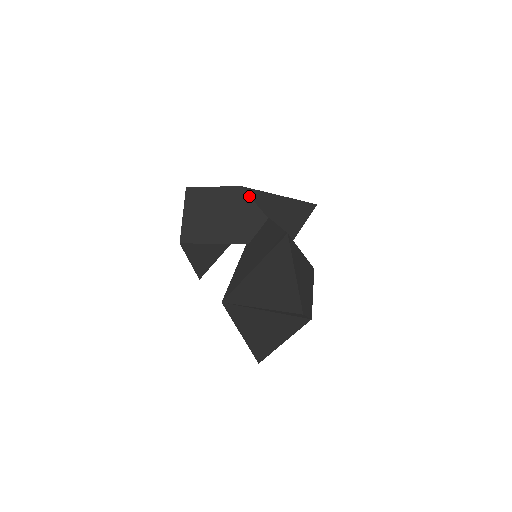
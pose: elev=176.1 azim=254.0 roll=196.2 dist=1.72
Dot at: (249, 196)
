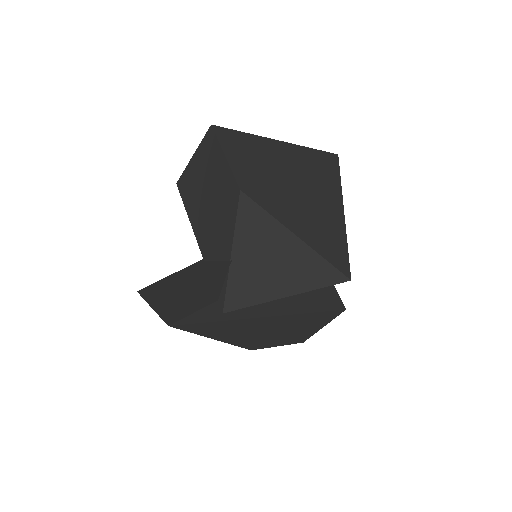
Dot at: (236, 213)
